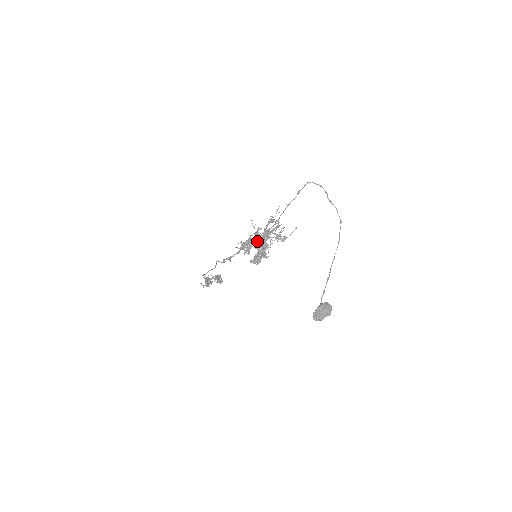
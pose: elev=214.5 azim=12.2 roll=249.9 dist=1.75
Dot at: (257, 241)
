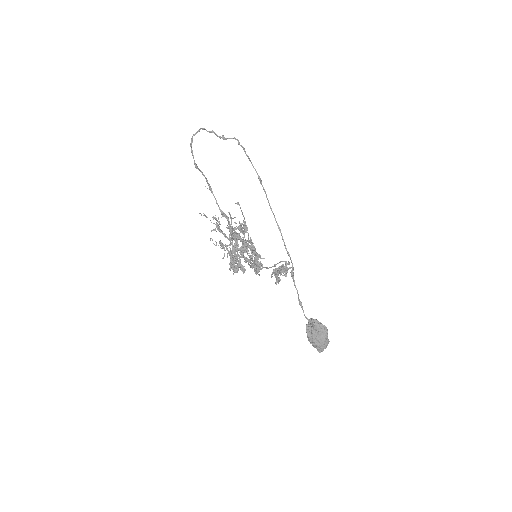
Dot at: occluded
